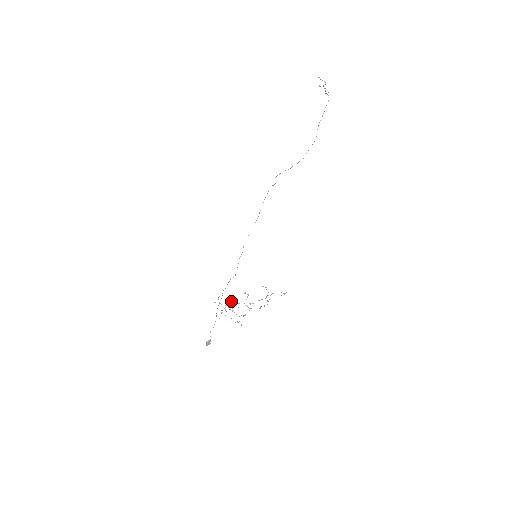
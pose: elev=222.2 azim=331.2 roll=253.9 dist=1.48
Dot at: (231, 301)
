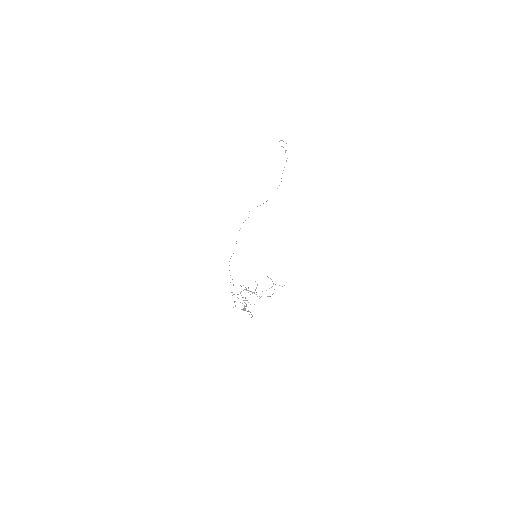
Dot at: (243, 290)
